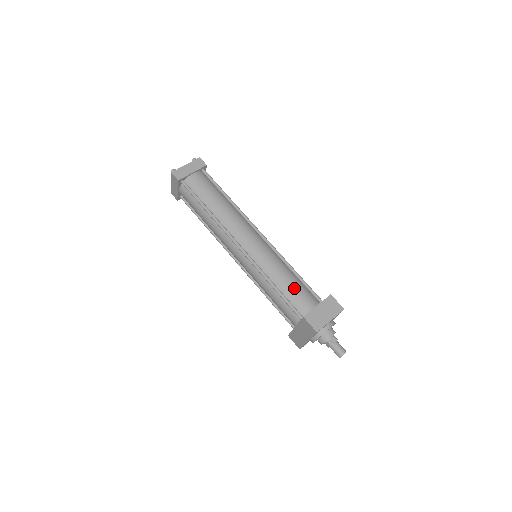
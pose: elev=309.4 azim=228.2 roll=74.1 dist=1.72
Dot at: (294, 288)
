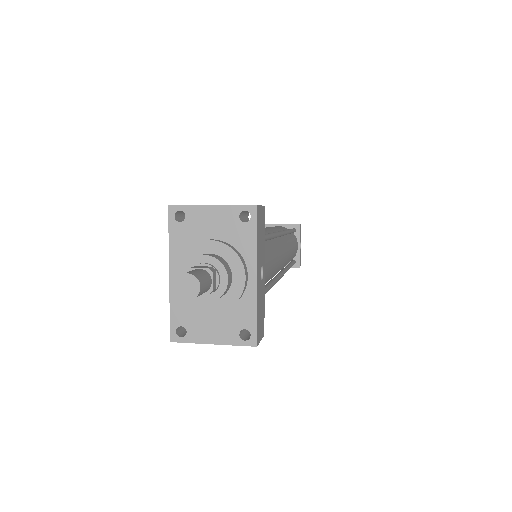
Dot at: occluded
